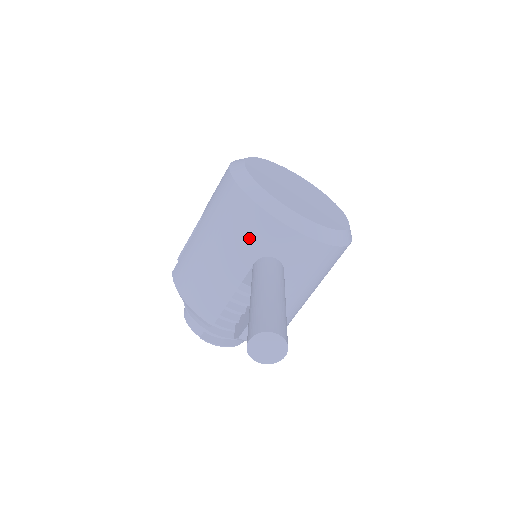
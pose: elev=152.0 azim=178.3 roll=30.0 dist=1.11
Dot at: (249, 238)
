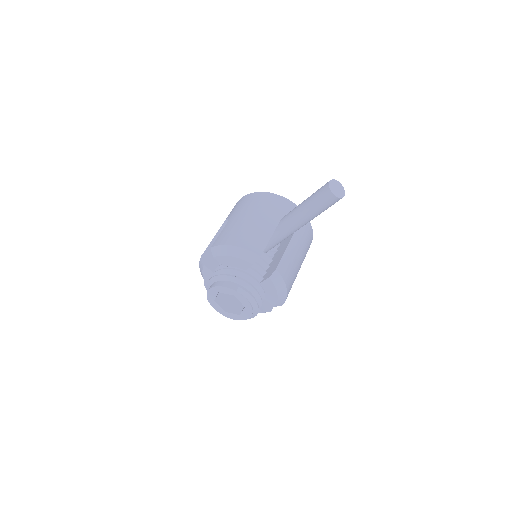
Dot at: (275, 207)
